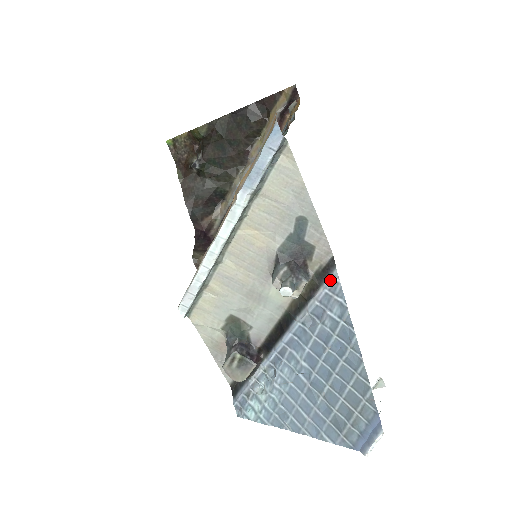
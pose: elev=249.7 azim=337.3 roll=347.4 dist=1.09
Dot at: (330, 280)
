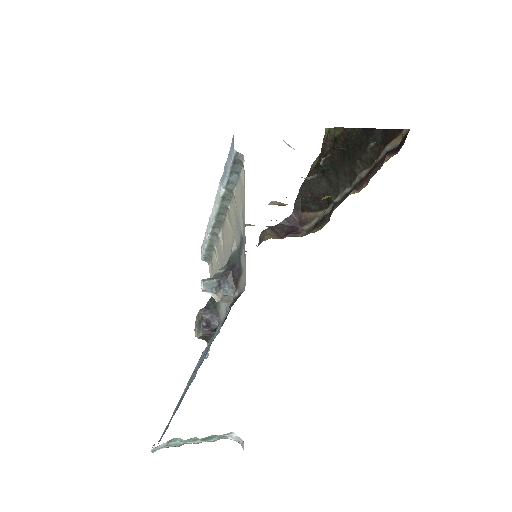
Dot at: occluded
